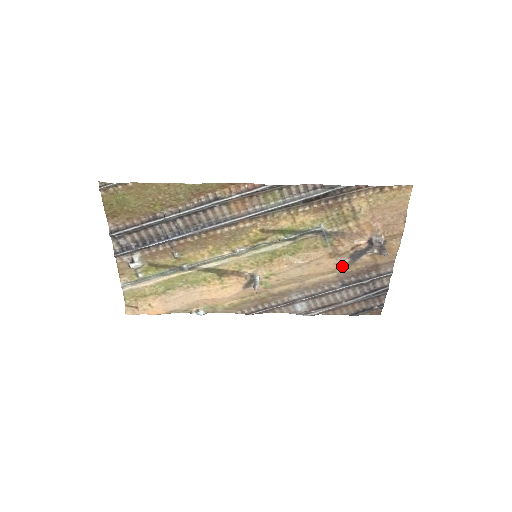
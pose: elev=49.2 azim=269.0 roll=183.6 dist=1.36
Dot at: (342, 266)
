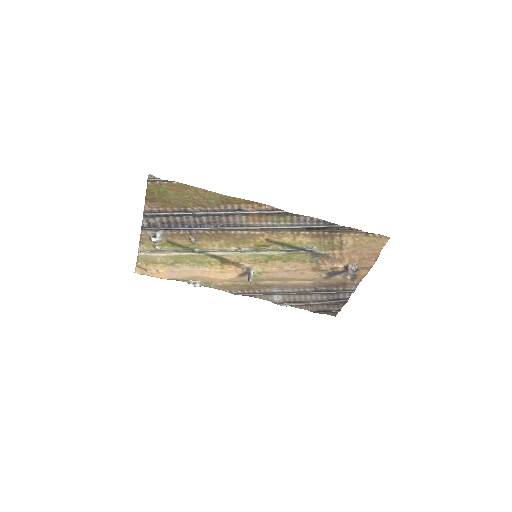
Dot at: (319, 278)
